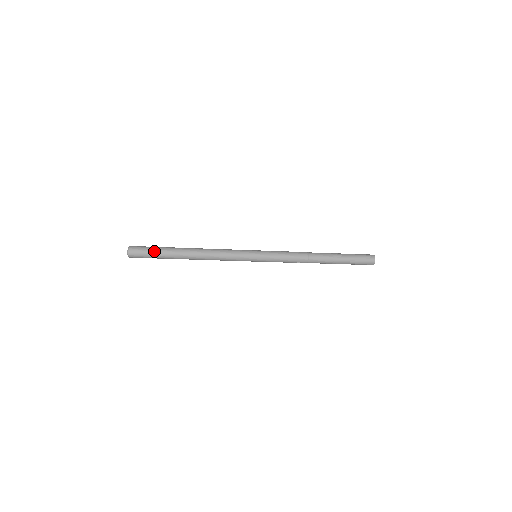
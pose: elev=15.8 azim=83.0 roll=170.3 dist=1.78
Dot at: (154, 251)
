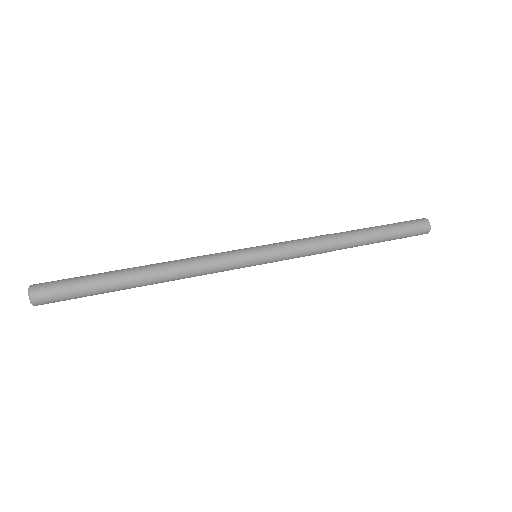
Dot at: (82, 294)
